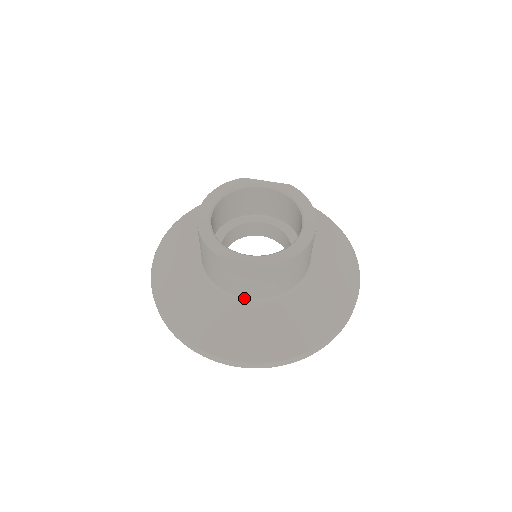
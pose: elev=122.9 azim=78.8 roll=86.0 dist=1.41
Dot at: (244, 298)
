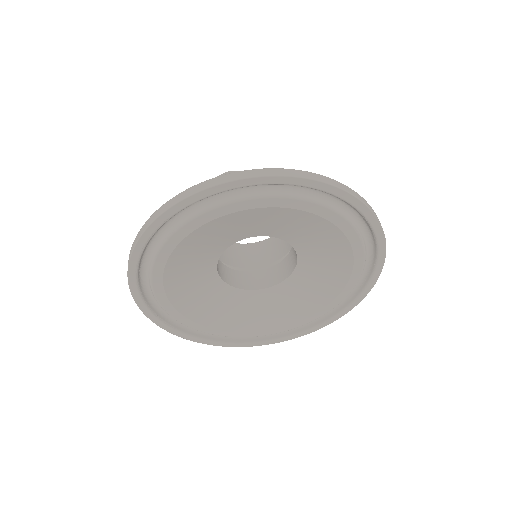
Dot at: occluded
